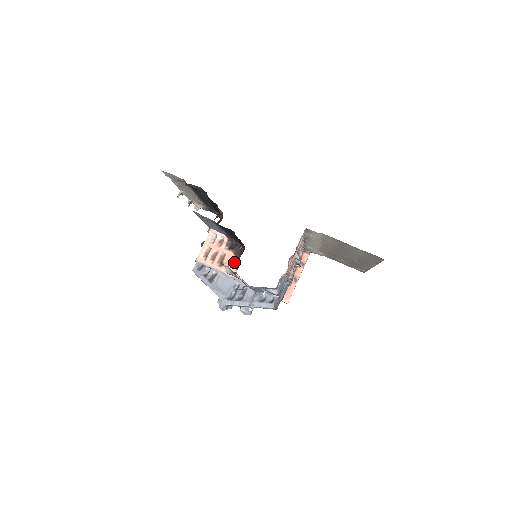
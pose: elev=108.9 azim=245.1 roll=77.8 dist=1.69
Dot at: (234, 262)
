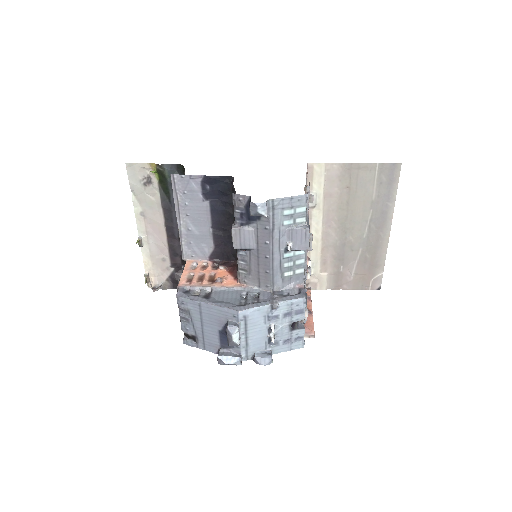
Dot at: occluded
